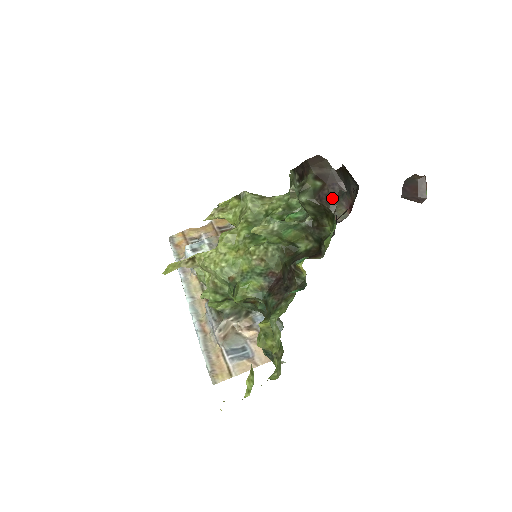
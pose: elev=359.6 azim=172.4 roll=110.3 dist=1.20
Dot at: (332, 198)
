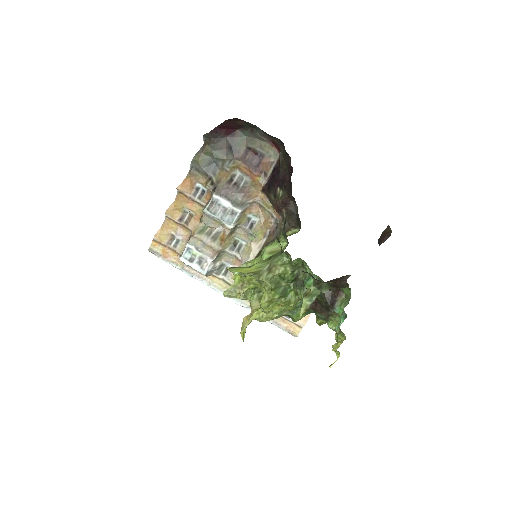
Dot at: (344, 284)
